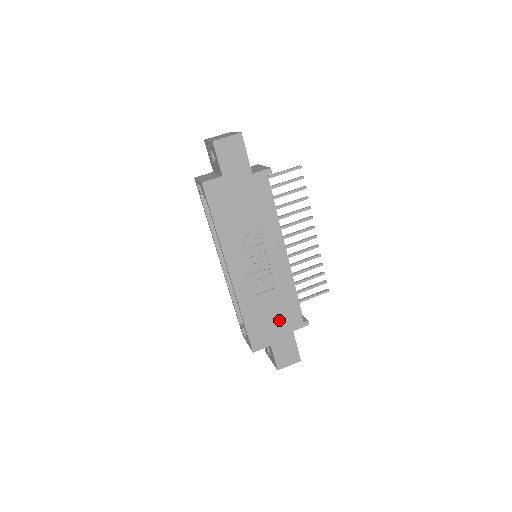
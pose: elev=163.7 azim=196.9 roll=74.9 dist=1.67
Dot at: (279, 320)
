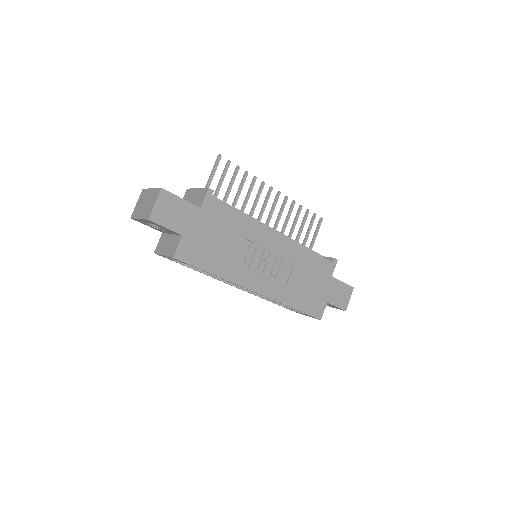
Dot at: (317, 281)
